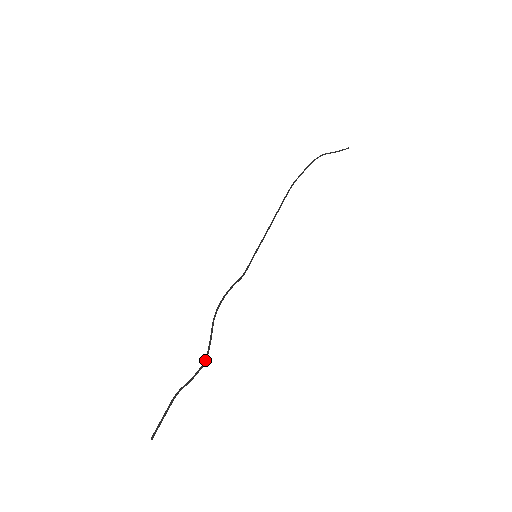
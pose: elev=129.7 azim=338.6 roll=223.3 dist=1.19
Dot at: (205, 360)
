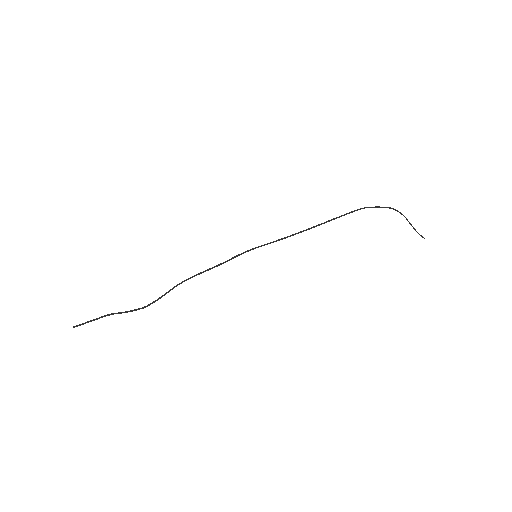
Dot at: (147, 306)
